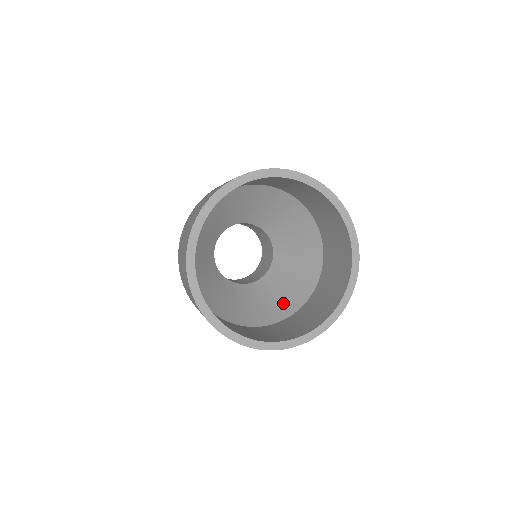
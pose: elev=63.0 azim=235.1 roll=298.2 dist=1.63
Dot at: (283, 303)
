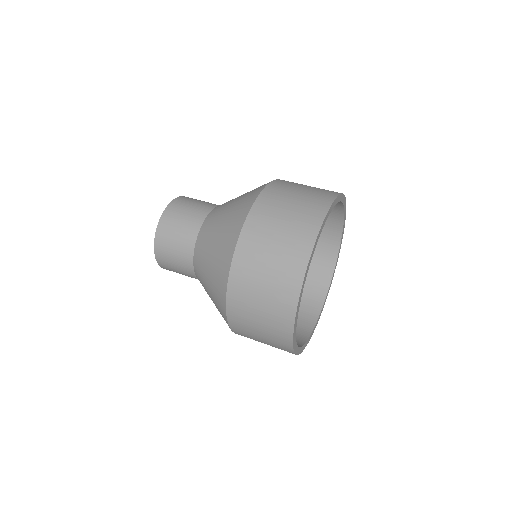
Dot at: occluded
